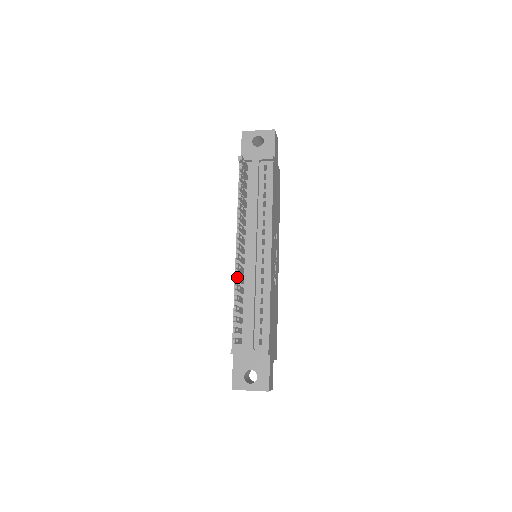
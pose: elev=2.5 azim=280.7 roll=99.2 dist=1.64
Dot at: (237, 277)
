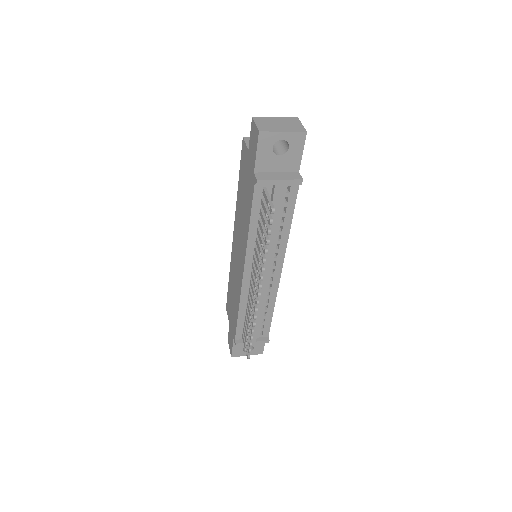
Dot at: occluded
